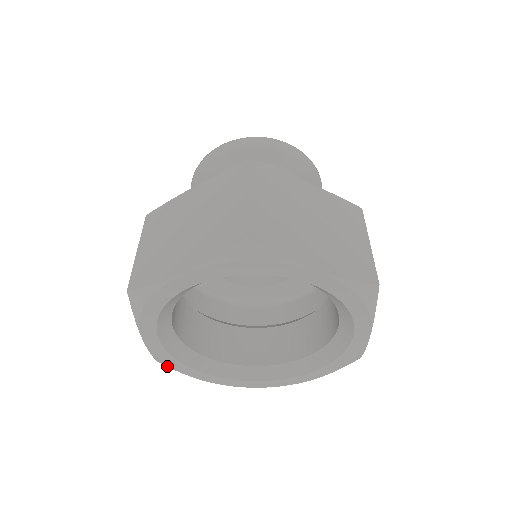
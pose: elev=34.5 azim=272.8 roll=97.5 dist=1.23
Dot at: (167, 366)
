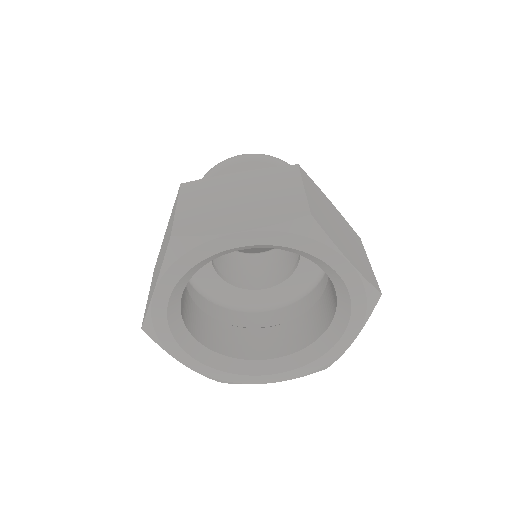
Dot at: (229, 383)
